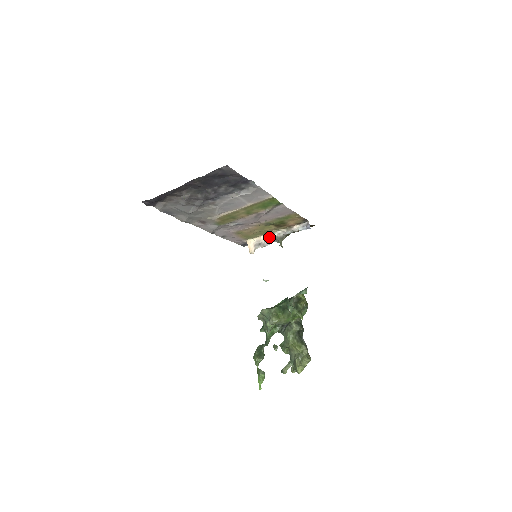
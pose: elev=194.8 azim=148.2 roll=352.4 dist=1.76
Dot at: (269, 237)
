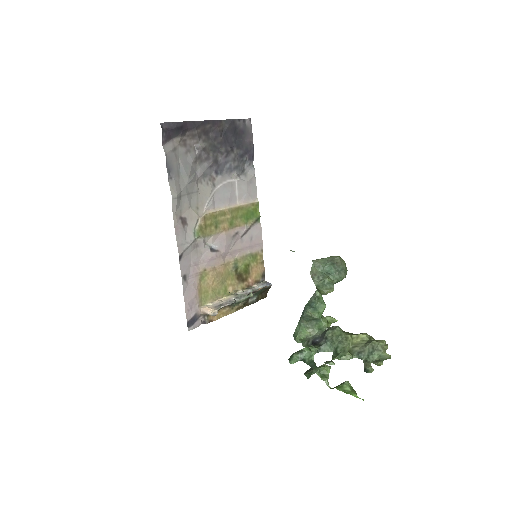
Dot at: (229, 298)
